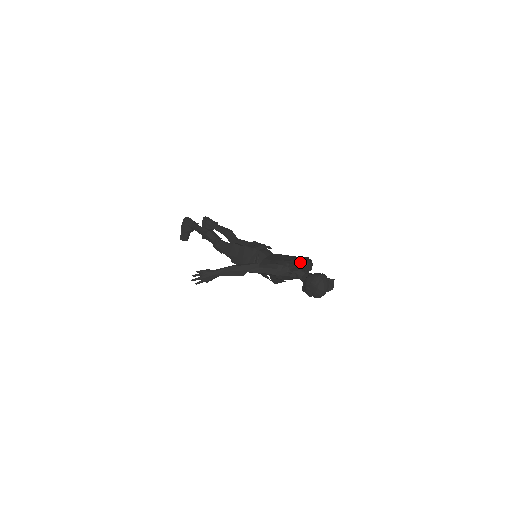
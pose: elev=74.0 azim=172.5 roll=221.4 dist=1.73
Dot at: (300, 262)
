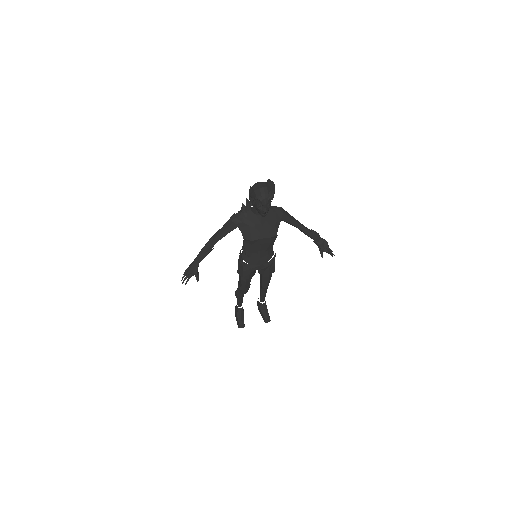
Dot at: occluded
